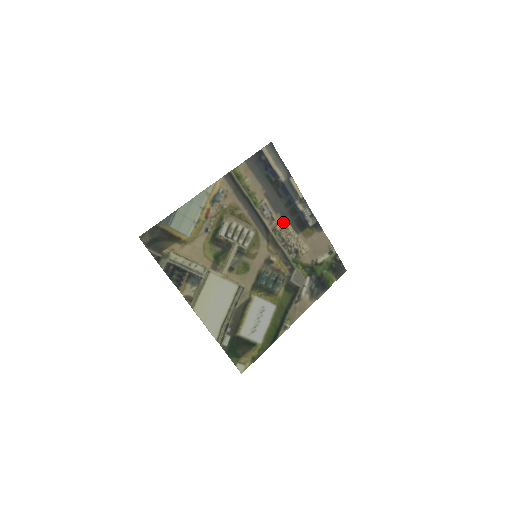
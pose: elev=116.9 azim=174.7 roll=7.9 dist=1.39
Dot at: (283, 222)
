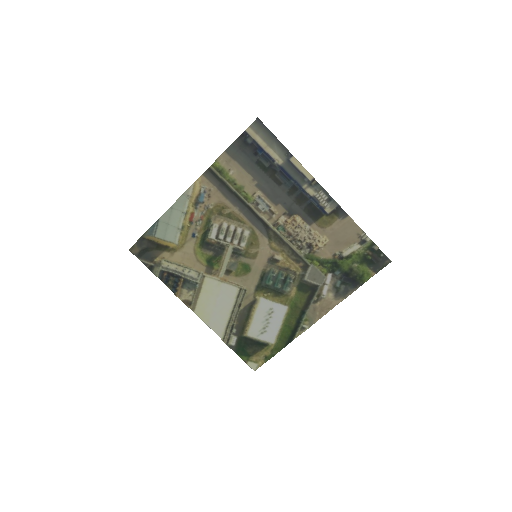
Dot at: (287, 214)
